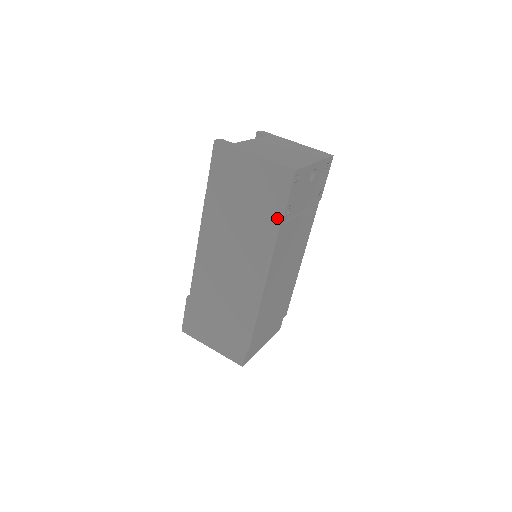
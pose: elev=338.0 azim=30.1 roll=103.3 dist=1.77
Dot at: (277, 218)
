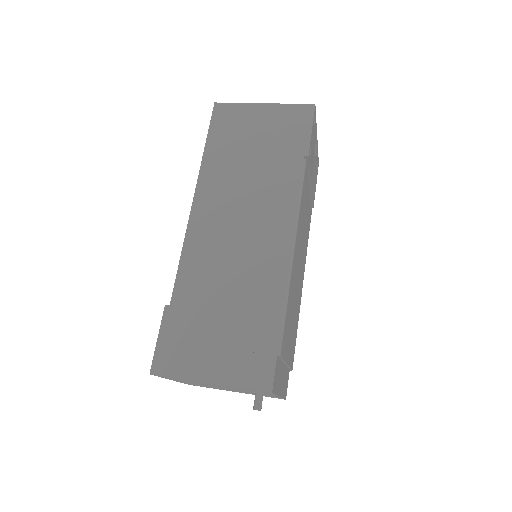
Dot at: (301, 154)
